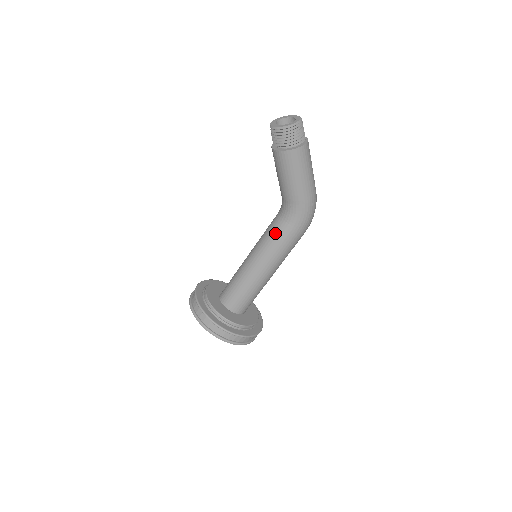
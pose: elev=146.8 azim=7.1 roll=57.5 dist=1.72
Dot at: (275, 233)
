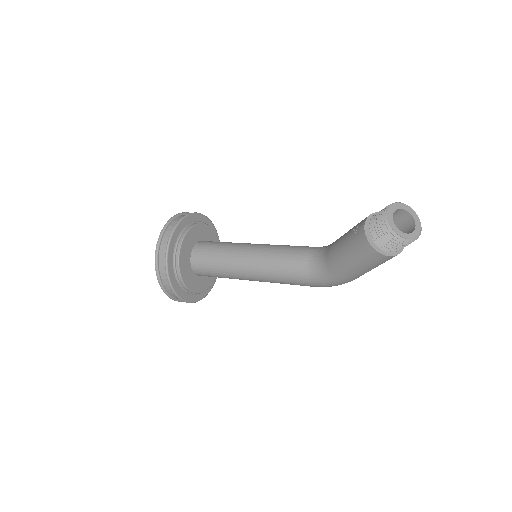
Dot at: (290, 267)
